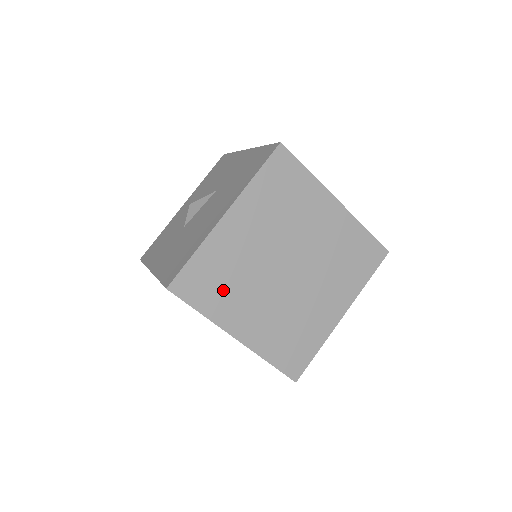
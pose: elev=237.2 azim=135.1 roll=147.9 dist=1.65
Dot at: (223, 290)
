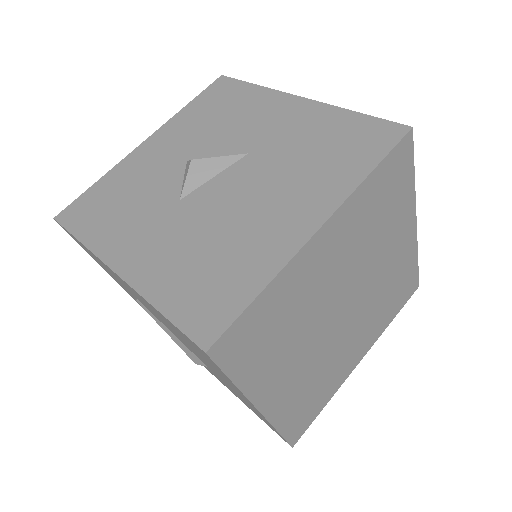
Dot at: (272, 346)
